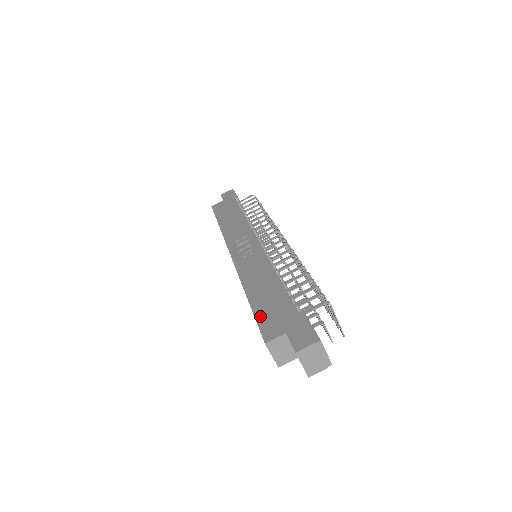
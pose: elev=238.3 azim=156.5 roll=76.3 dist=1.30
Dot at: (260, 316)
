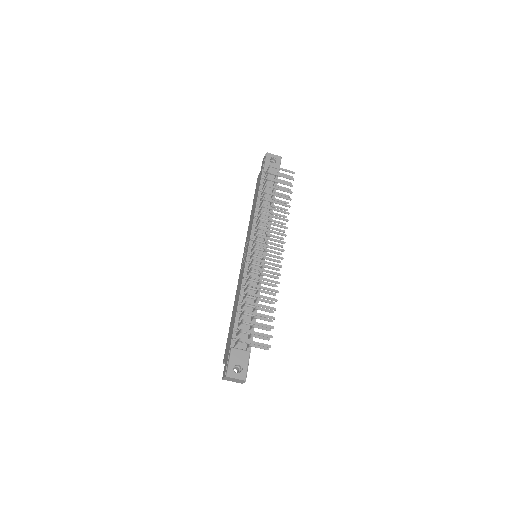
Dot at: (228, 338)
